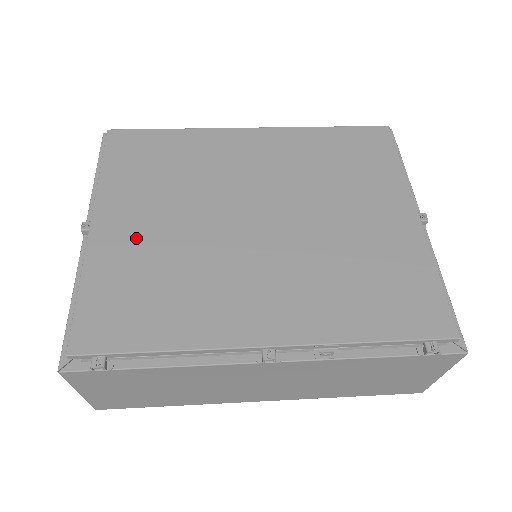
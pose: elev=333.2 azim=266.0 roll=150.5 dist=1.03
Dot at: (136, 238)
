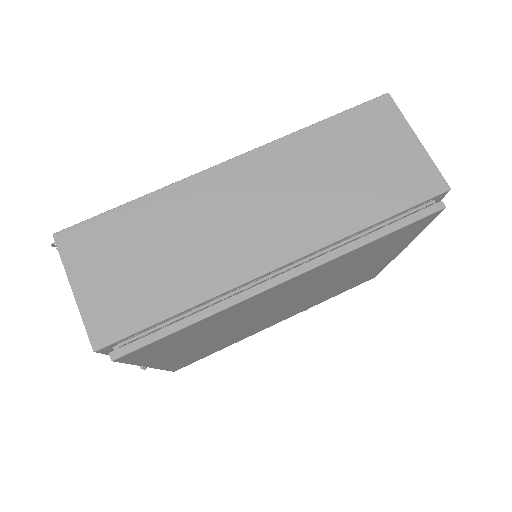
Dot at: (191, 352)
